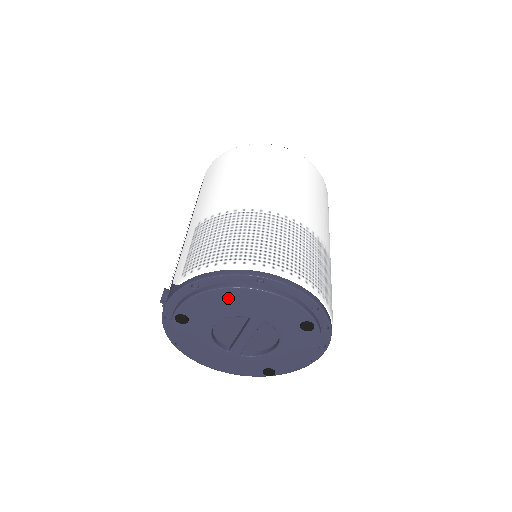
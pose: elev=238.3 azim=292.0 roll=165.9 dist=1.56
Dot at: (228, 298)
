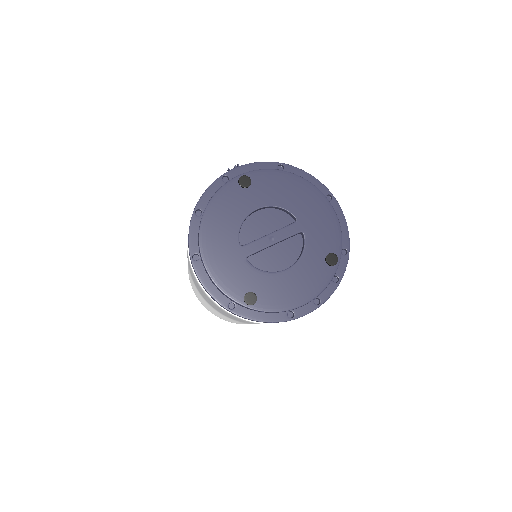
Dot at: (300, 189)
